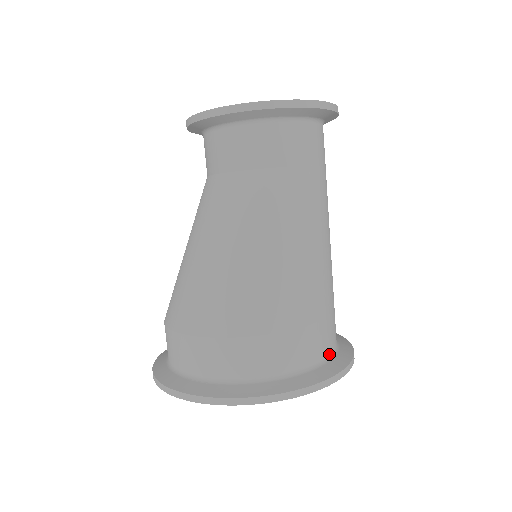
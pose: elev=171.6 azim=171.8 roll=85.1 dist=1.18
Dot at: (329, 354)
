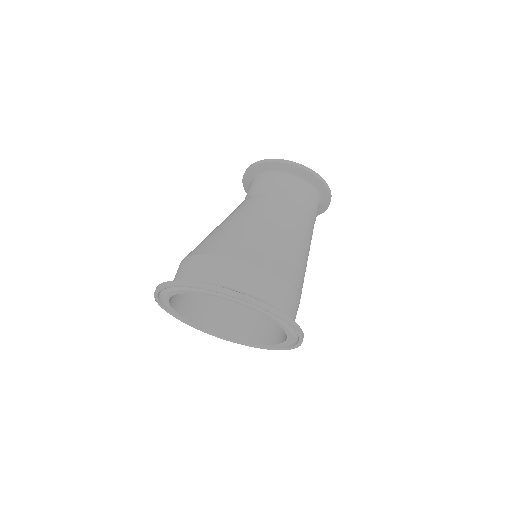
Dot at: occluded
